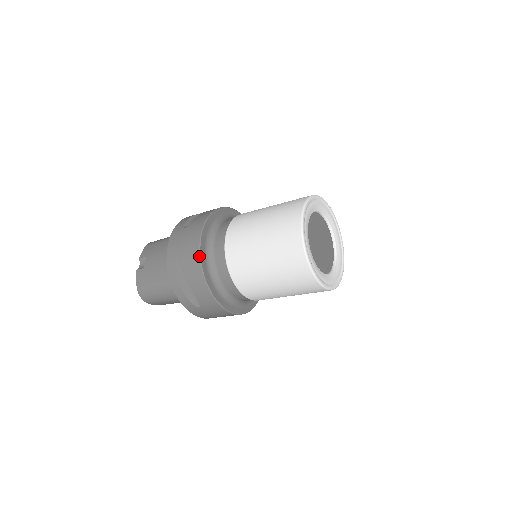
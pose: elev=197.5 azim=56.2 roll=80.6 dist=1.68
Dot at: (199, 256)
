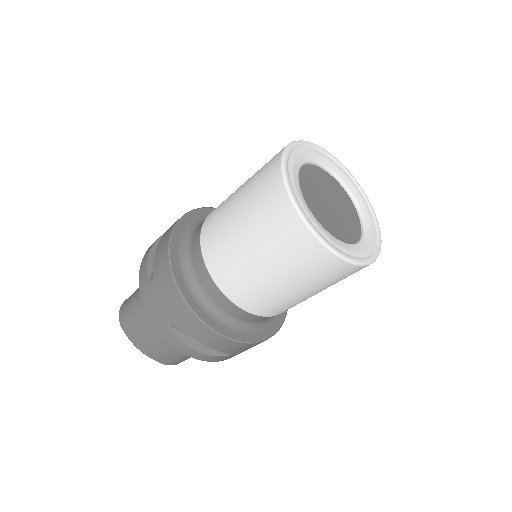
Dot at: (185, 213)
